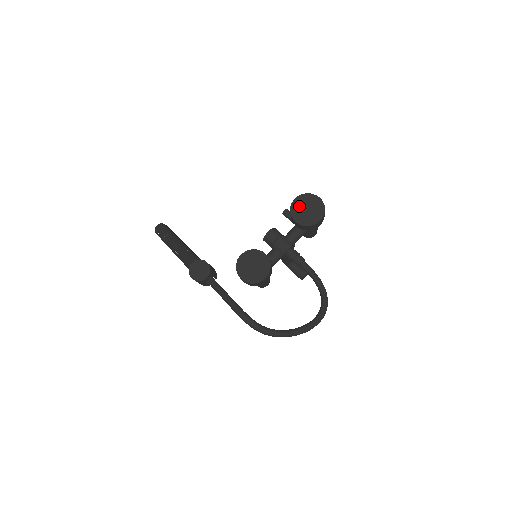
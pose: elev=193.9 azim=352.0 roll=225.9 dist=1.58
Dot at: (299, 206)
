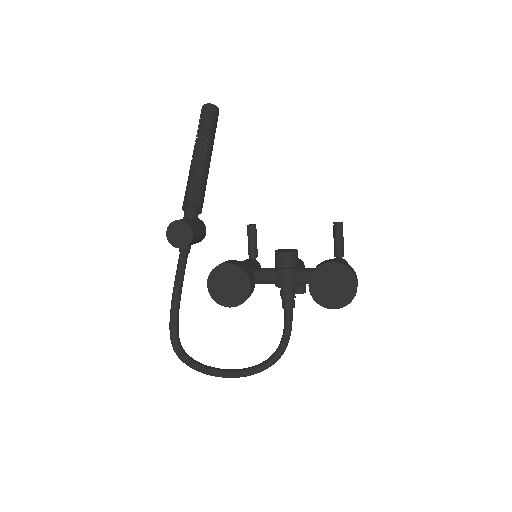
Dot at: (328, 274)
